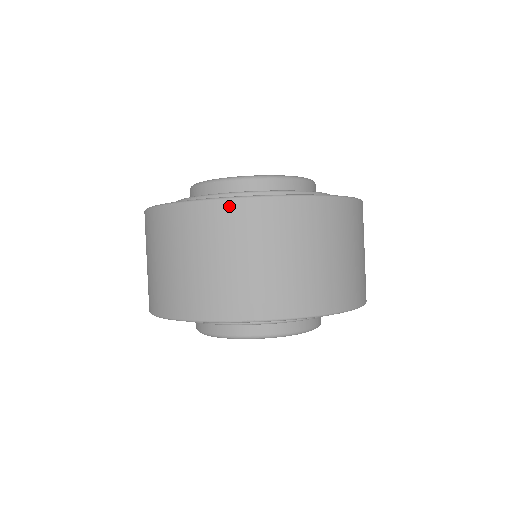
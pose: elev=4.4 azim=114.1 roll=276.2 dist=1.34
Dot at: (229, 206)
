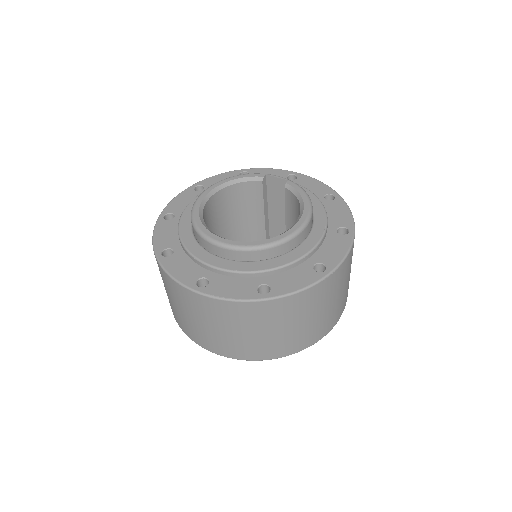
Dot at: (221, 304)
